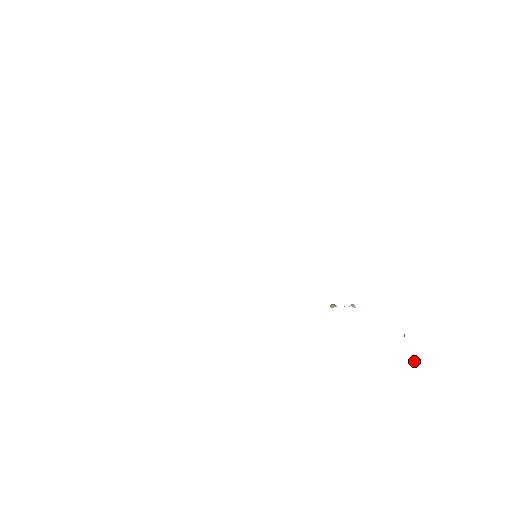
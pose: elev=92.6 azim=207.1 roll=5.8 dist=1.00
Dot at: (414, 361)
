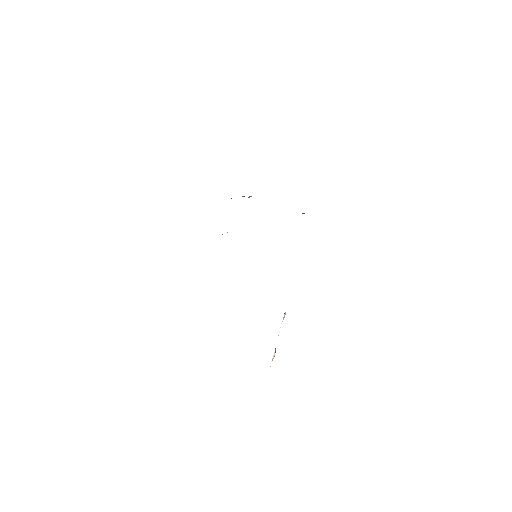
Dot at: occluded
